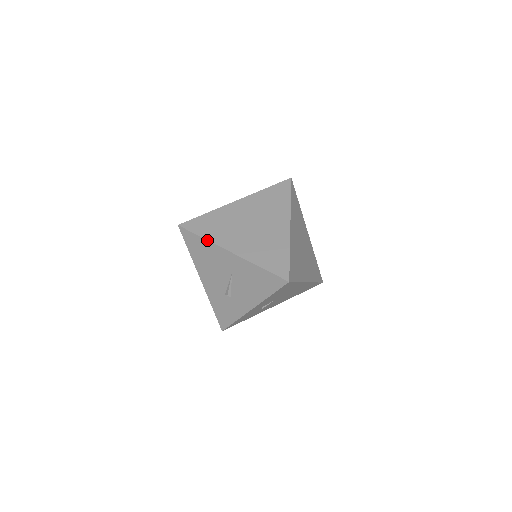
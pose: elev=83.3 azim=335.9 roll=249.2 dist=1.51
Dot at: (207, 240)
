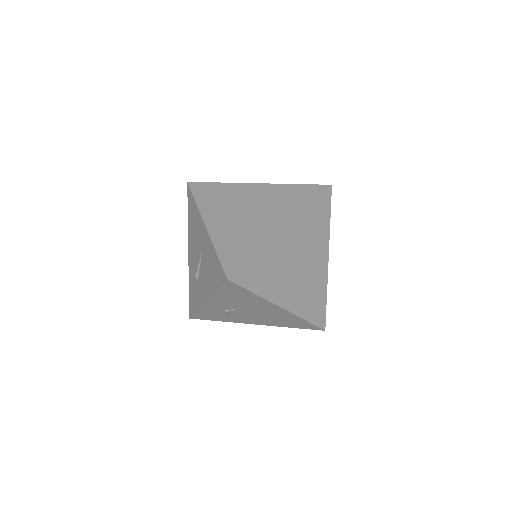
Dot at: (197, 205)
